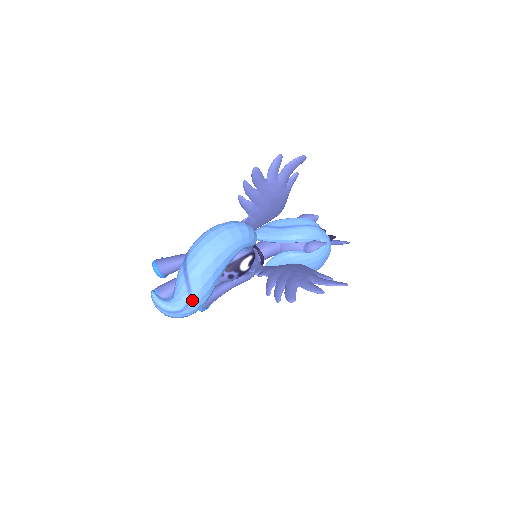
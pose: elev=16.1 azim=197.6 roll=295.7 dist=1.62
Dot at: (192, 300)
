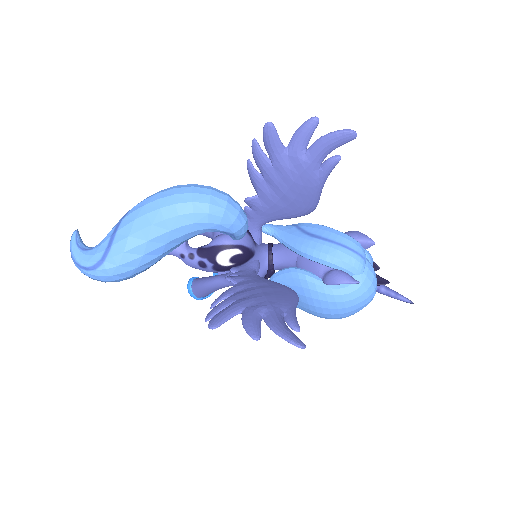
Dot at: (105, 262)
